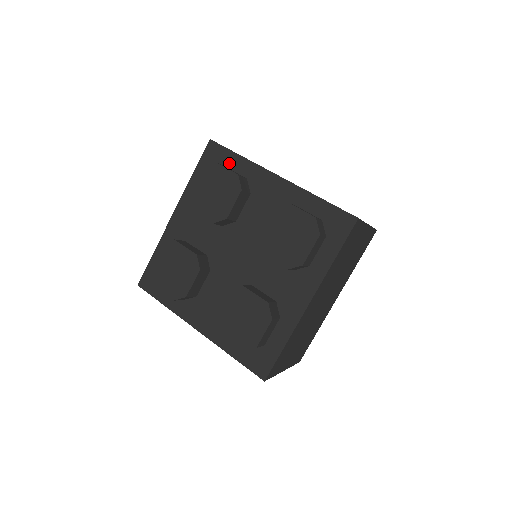
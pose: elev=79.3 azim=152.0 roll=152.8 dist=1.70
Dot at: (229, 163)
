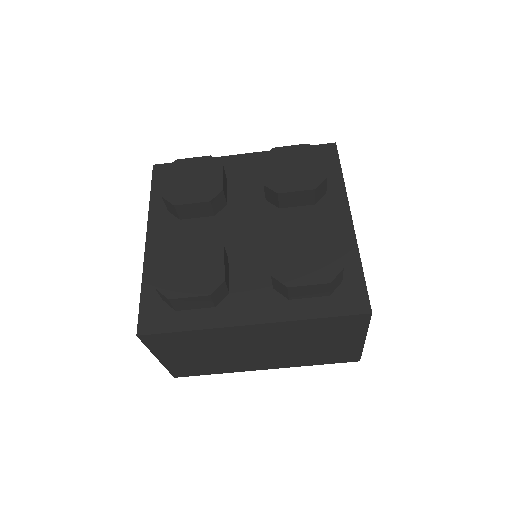
Dot at: (328, 170)
